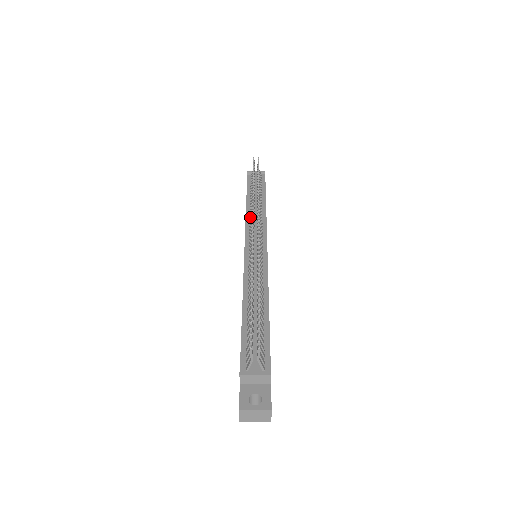
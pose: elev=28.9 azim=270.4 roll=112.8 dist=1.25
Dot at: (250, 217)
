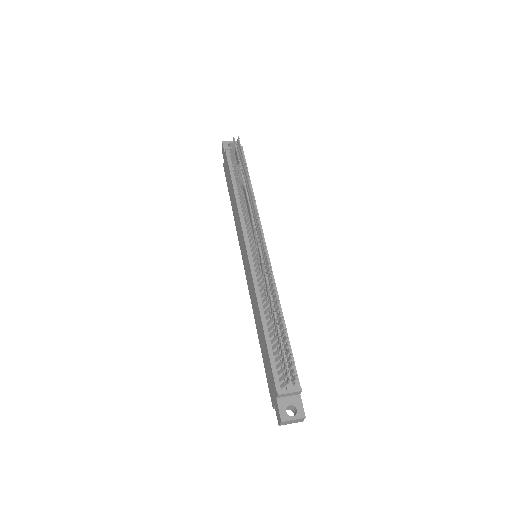
Dot at: (243, 213)
